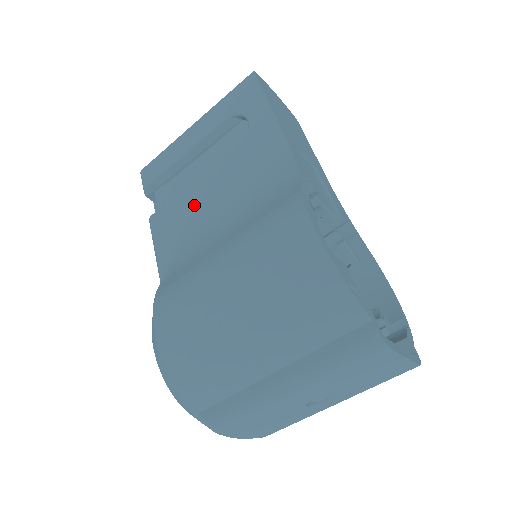
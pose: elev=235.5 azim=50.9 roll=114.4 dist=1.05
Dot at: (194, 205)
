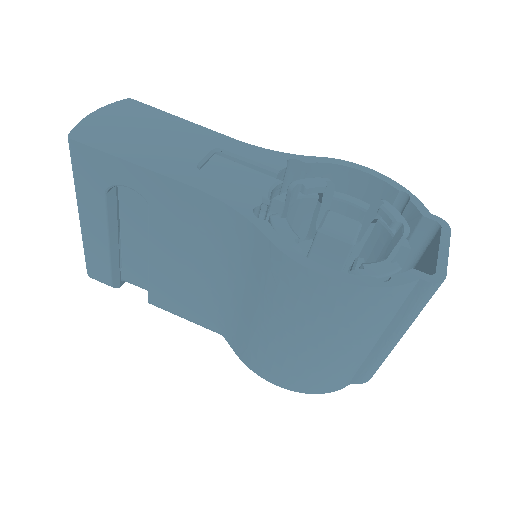
Dot at: (175, 277)
